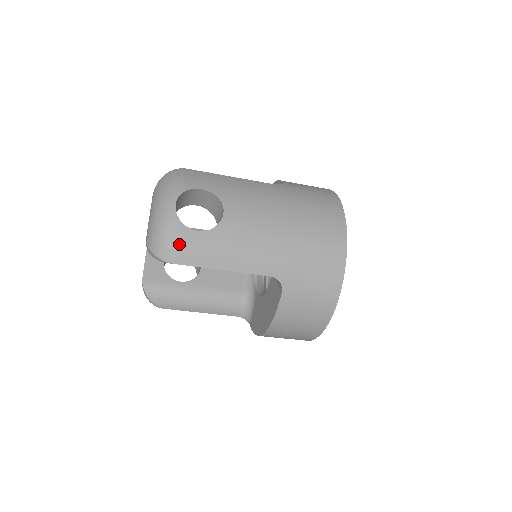
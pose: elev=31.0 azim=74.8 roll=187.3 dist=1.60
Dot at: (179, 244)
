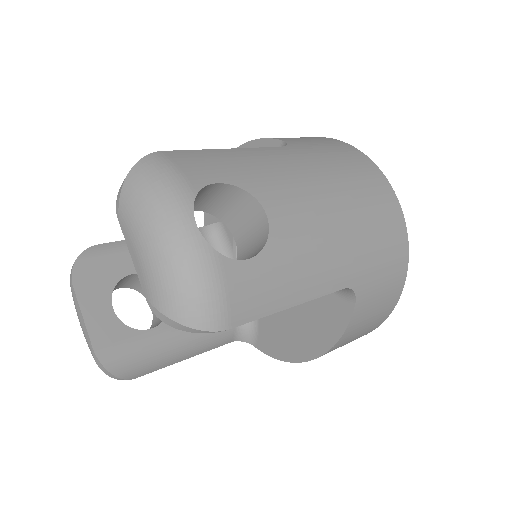
Dot at: (229, 293)
